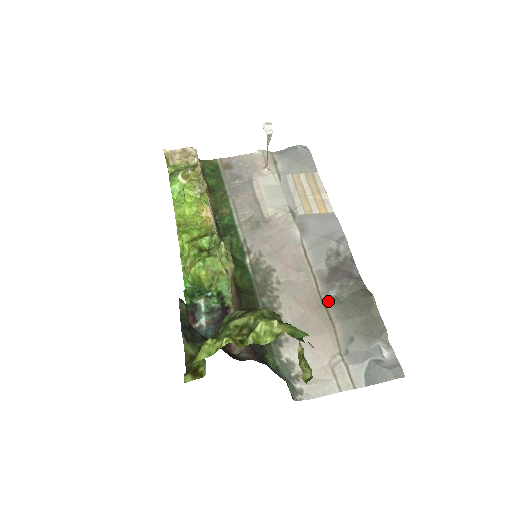
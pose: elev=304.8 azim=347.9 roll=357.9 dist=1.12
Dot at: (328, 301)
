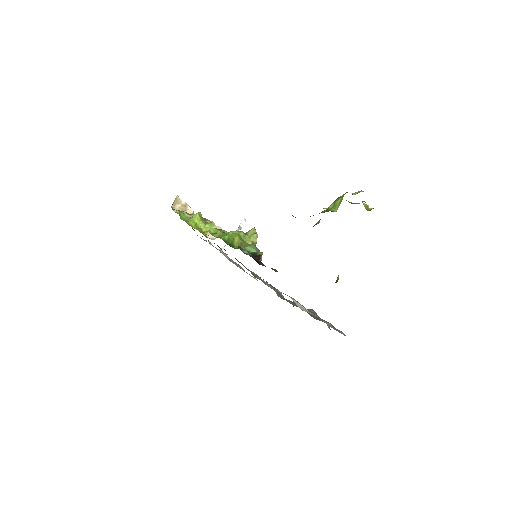
Dot at: occluded
